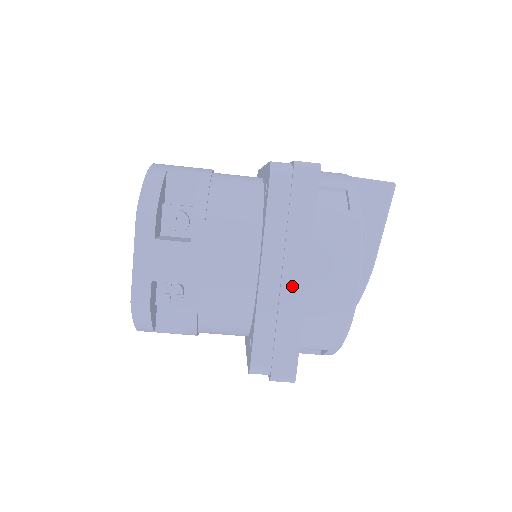
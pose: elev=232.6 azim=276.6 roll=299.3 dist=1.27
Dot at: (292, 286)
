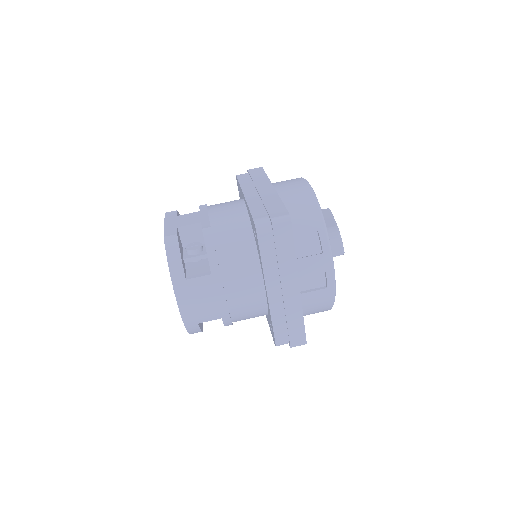
Dot at: (266, 191)
